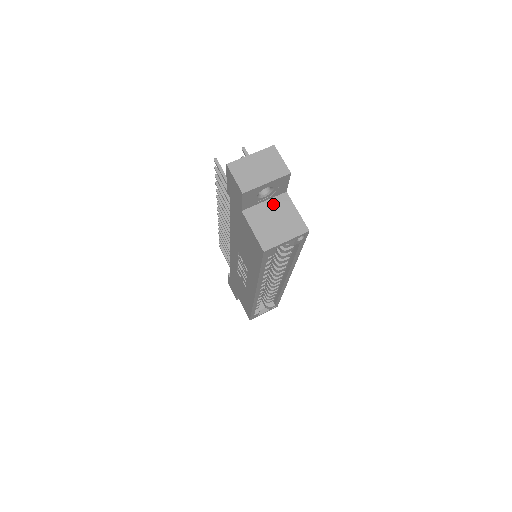
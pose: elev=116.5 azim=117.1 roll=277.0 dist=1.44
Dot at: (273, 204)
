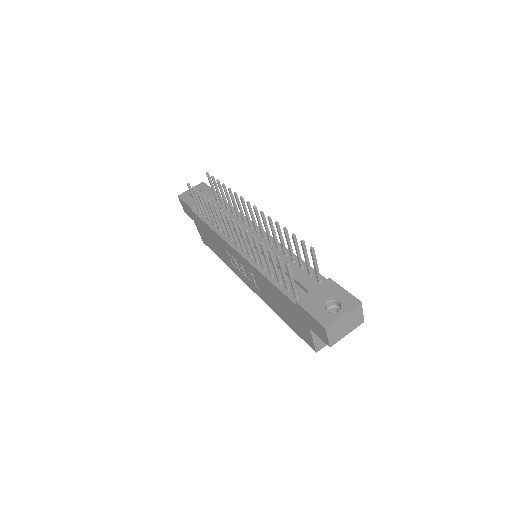
Dot at: occluded
